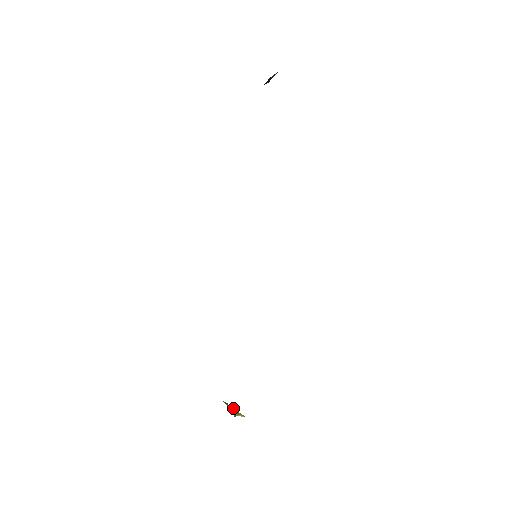
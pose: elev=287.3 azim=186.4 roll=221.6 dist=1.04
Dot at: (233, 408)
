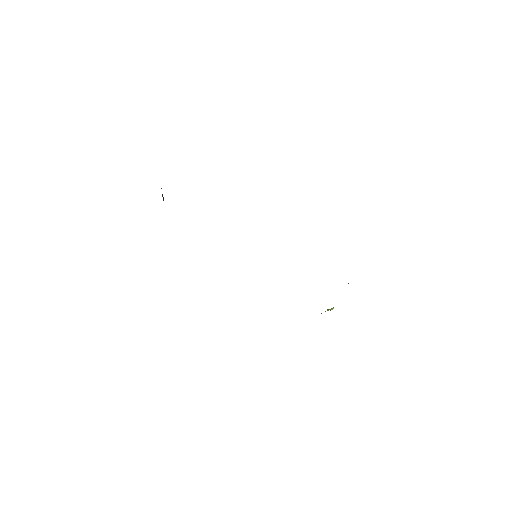
Dot at: occluded
